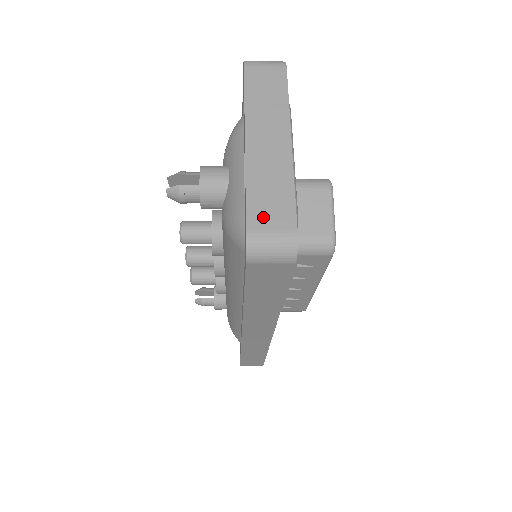
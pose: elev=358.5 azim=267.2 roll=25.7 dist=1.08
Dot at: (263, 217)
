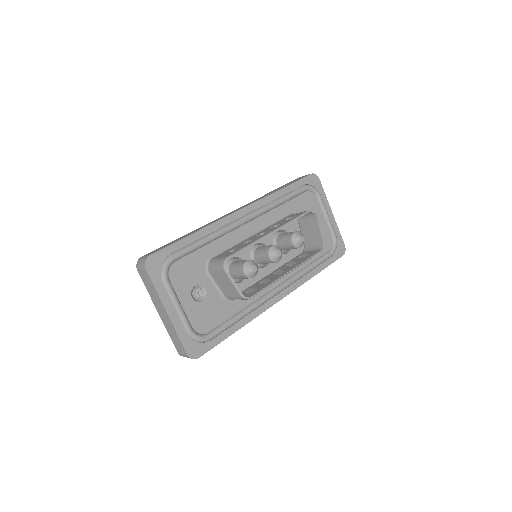
Dot at: (178, 347)
